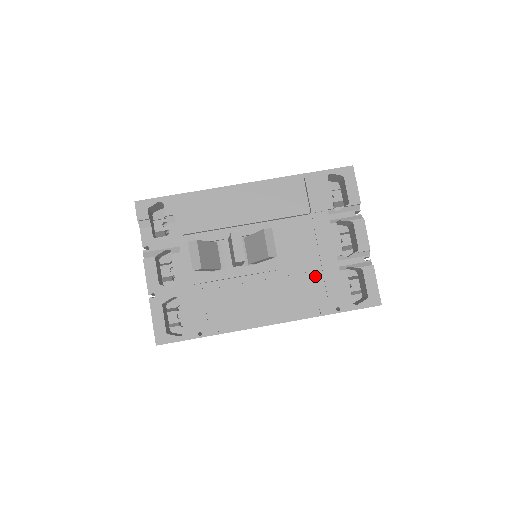
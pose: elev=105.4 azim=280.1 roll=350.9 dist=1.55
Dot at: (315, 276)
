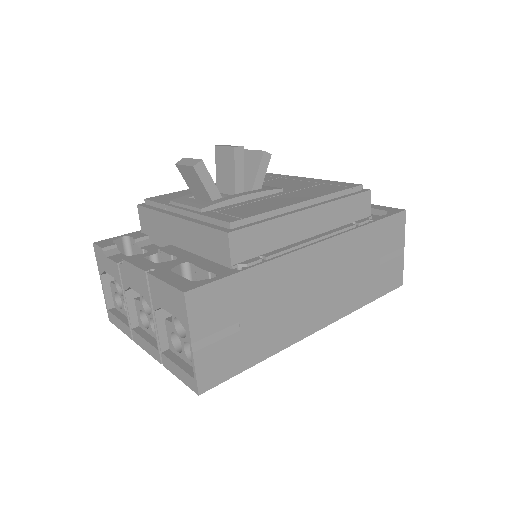
Dot at: (321, 186)
